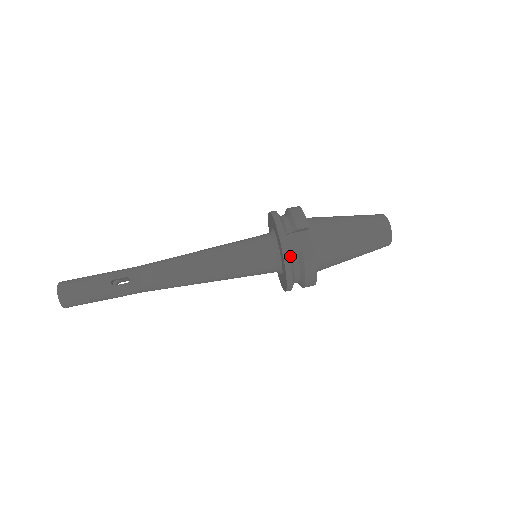
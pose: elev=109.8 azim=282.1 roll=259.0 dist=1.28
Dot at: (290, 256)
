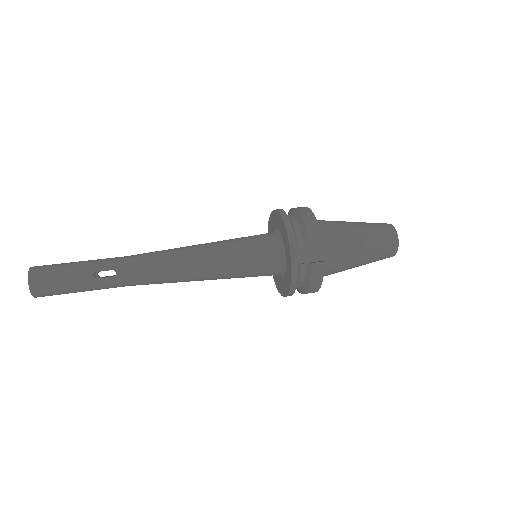
Dot at: (298, 266)
